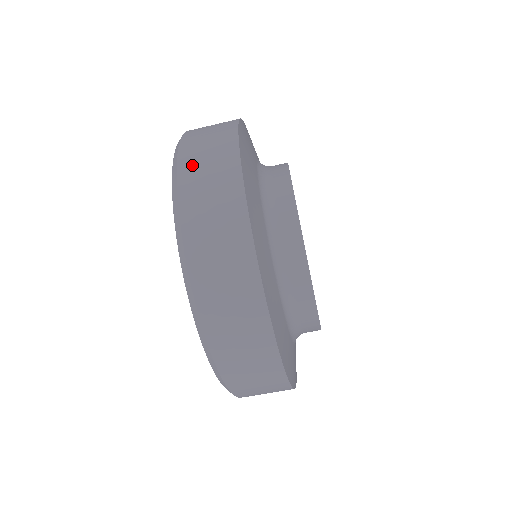
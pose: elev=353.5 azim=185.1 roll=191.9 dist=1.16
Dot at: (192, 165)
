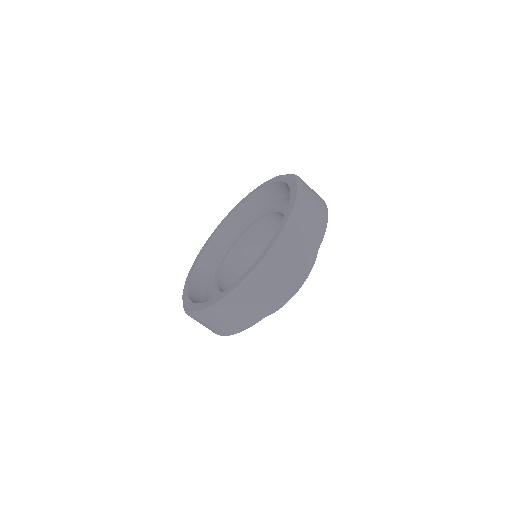
Dot at: (268, 277)
